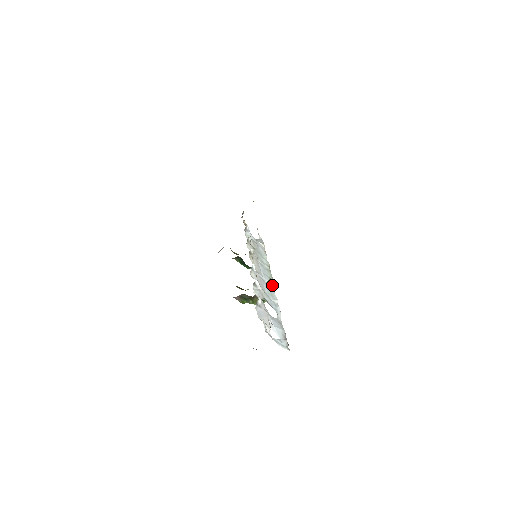
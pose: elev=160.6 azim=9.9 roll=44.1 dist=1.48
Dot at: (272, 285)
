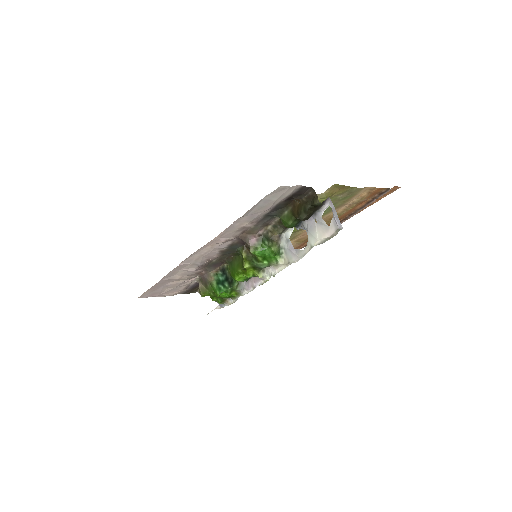
Dot at: (272, 273)
